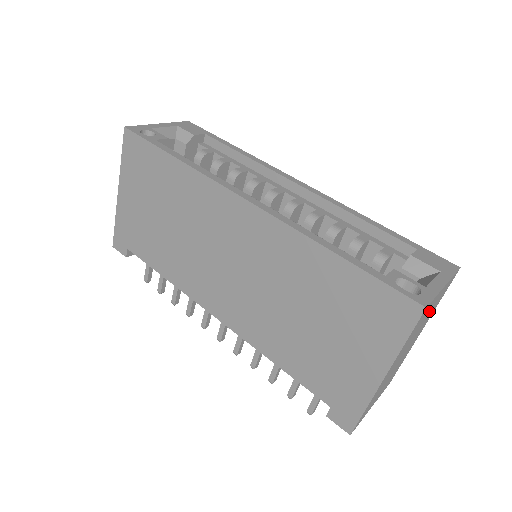
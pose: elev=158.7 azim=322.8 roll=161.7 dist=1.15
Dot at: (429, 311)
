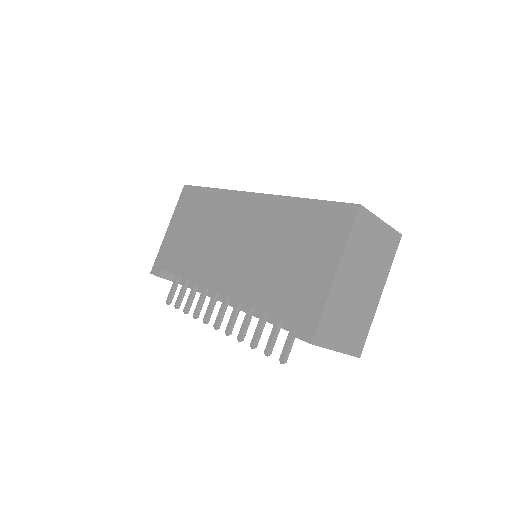
Dot at: (374, 242)
